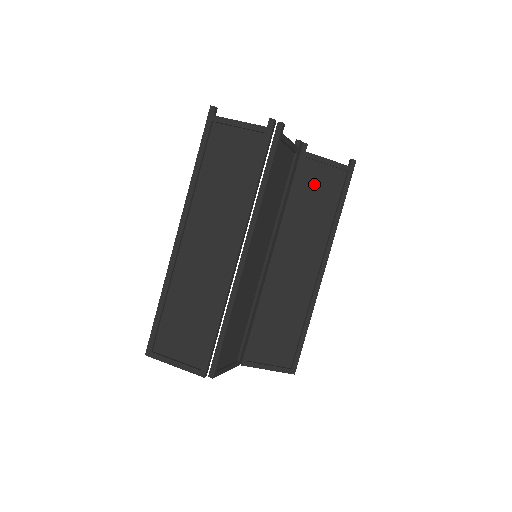
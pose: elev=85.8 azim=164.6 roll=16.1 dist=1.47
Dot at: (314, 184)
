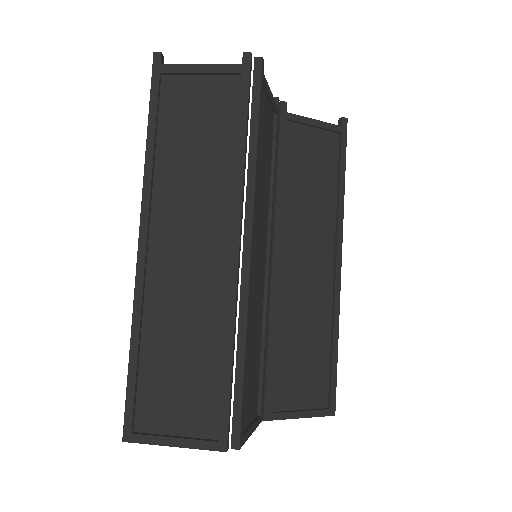
Dot at: (304, 154)
